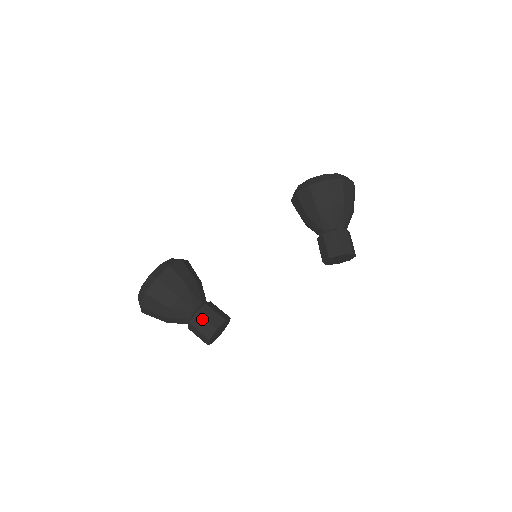
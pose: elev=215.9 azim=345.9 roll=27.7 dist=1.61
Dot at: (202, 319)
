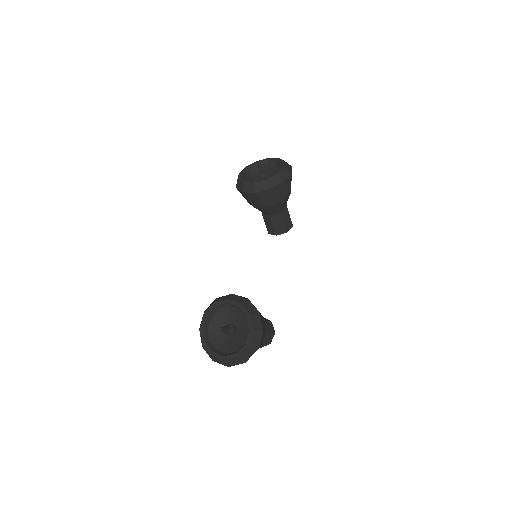
Dot at: (269, 334)
